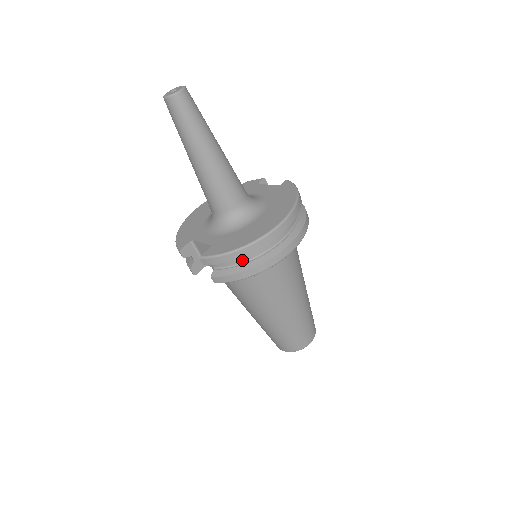
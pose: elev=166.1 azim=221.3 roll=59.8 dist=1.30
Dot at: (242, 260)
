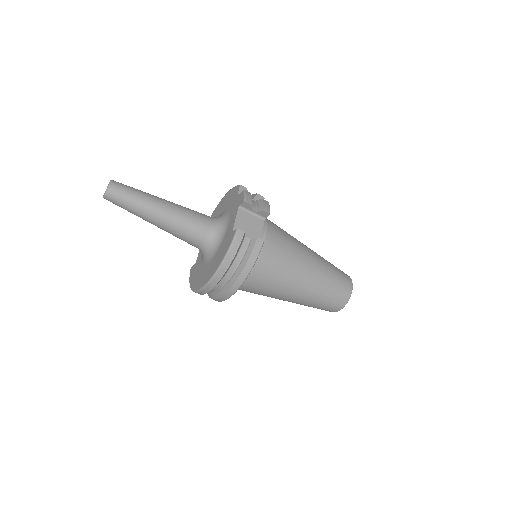
Dot at: occluded
